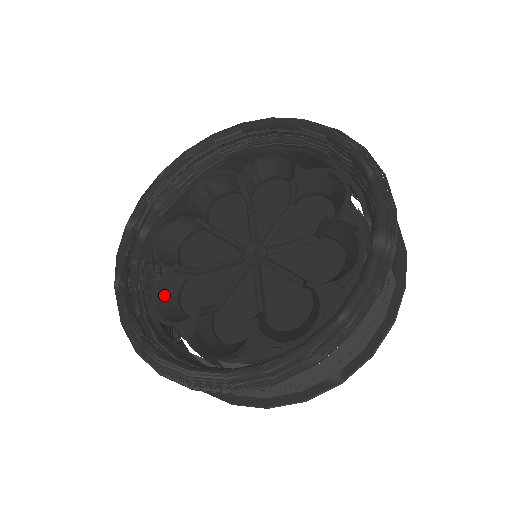
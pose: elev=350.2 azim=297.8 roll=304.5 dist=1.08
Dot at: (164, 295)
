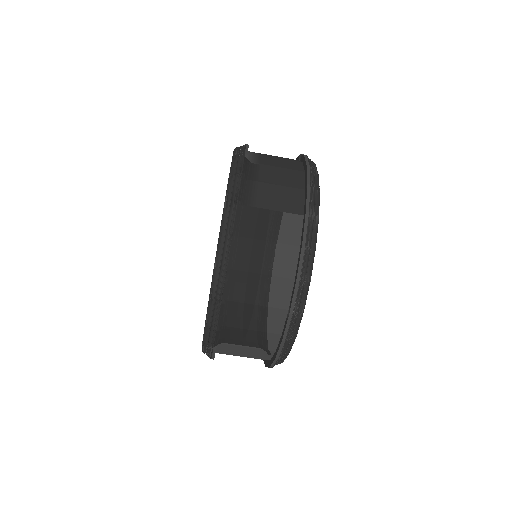
Dot at: occluded
